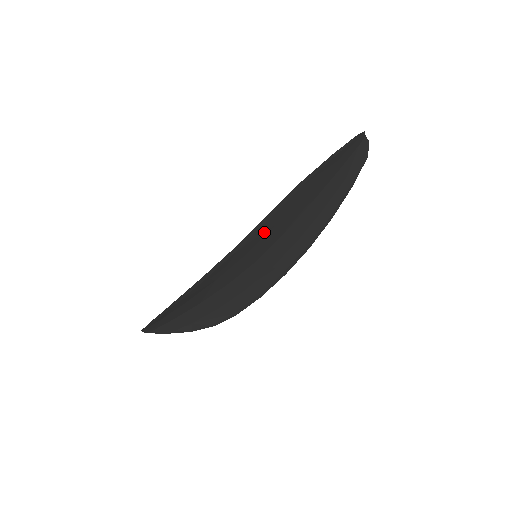
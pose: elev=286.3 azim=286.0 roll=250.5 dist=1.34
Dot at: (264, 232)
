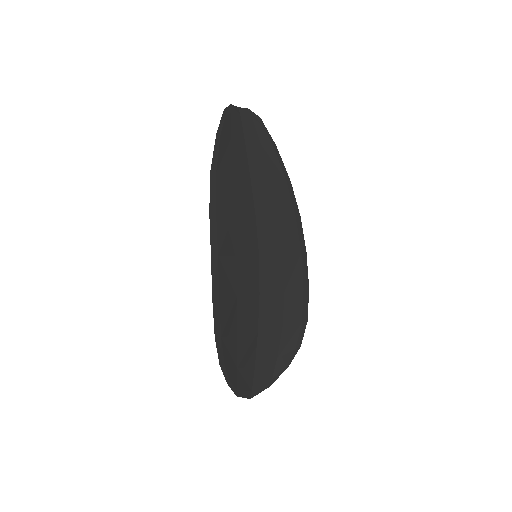
Dot at: (228, 228)
